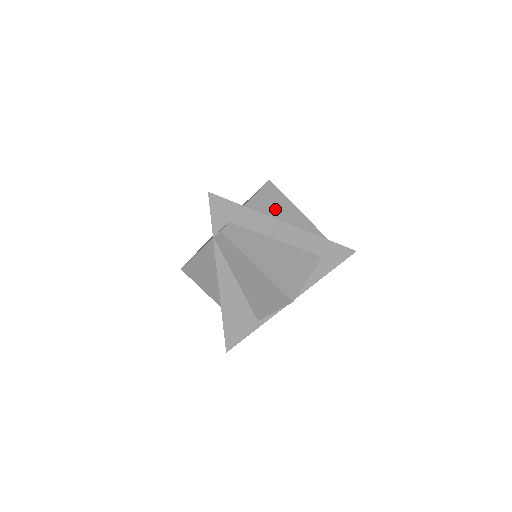
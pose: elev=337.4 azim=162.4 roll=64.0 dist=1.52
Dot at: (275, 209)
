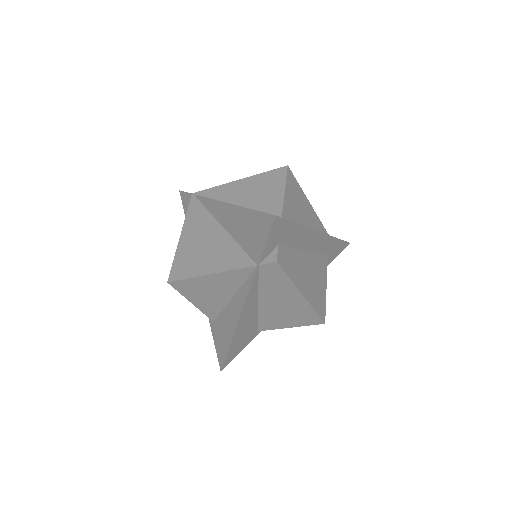
Dot at: (298, 208)
